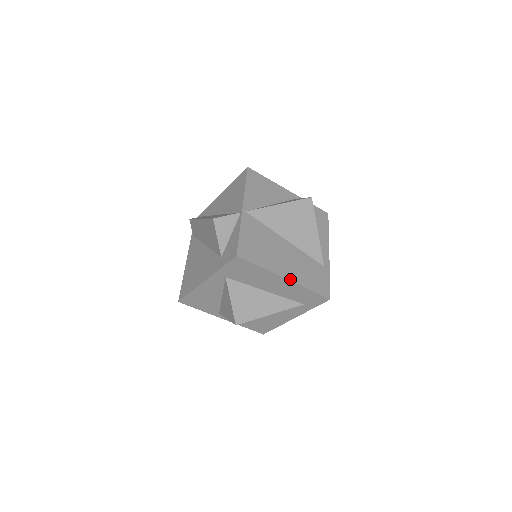
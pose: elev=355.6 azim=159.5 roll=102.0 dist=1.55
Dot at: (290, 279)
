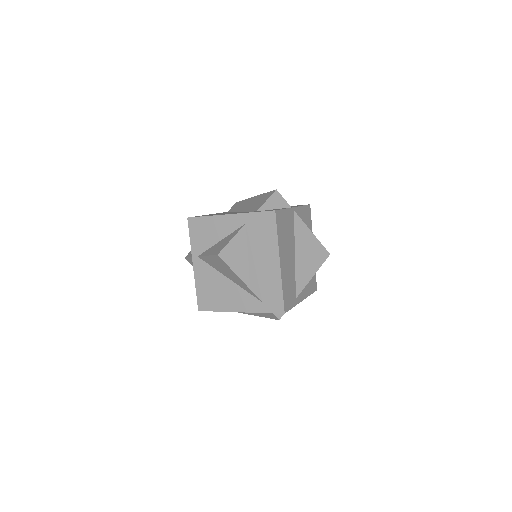
Dot at: (281, 267)
